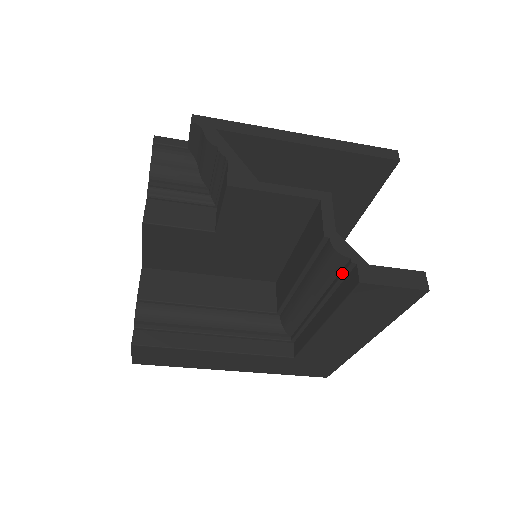
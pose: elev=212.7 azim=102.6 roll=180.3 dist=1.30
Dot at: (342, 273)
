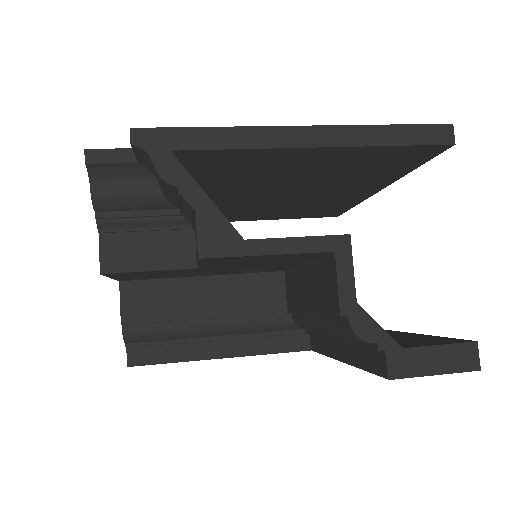
Dot at: (365, 346)
